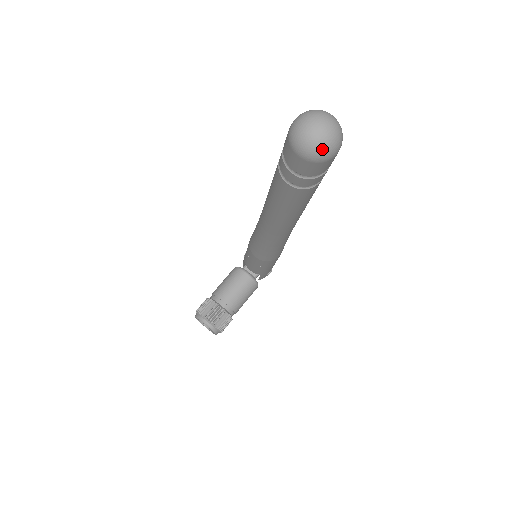
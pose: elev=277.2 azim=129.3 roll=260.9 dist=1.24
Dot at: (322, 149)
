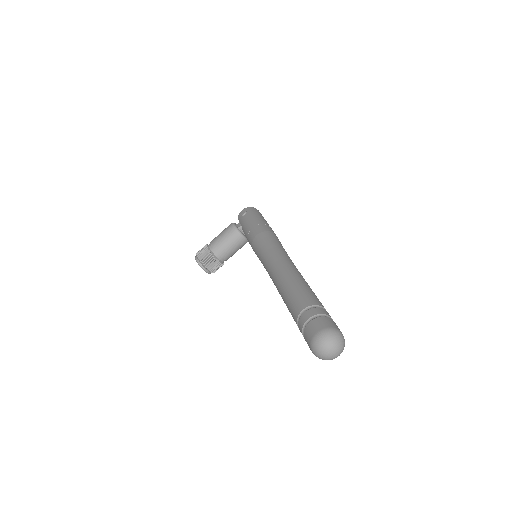
Dot at: occluded
